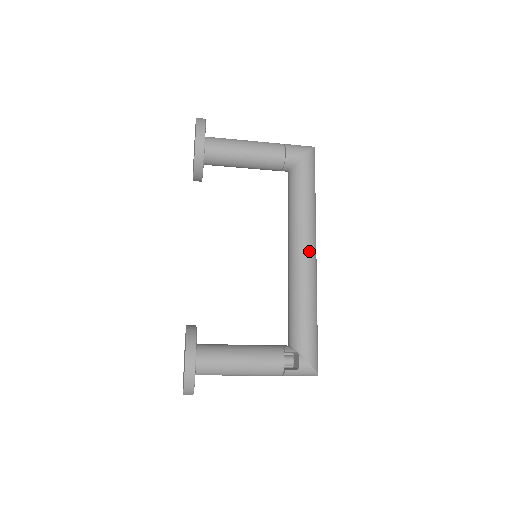
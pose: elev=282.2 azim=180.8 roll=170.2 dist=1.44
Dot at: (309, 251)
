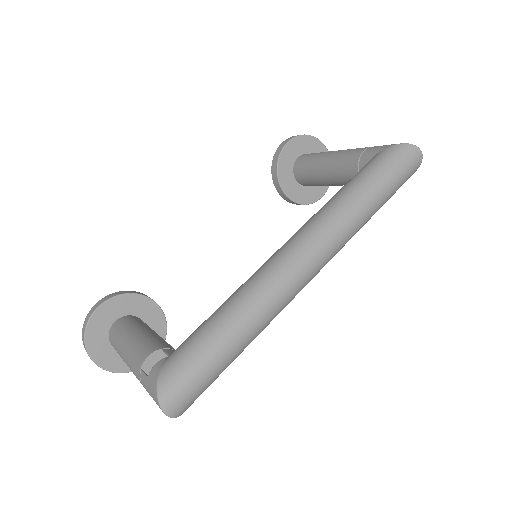
Dot at: (291, 245)
